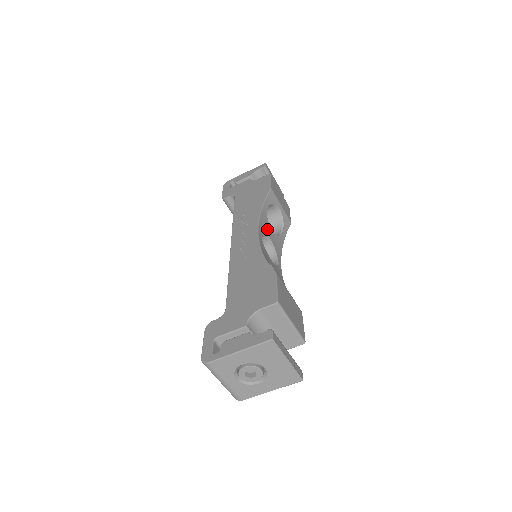
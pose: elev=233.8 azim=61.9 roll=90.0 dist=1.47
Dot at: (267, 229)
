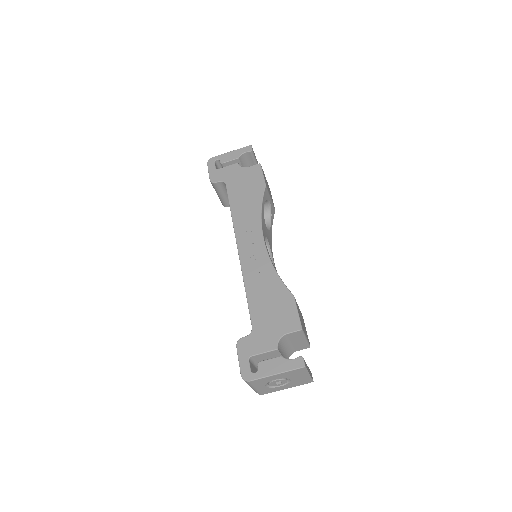
Dot at: (265, 230)
